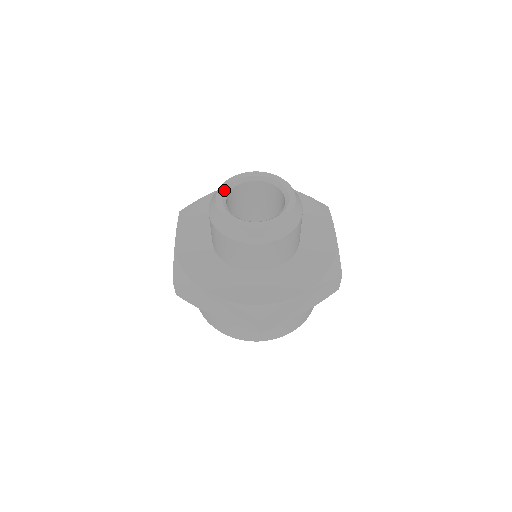
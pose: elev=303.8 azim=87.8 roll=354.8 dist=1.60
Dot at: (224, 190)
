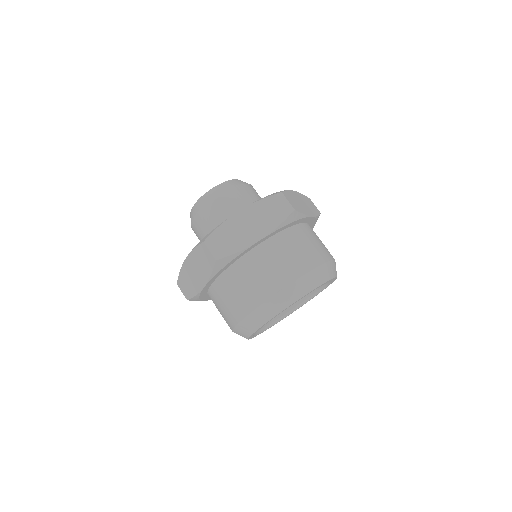
Dot at: occluded
